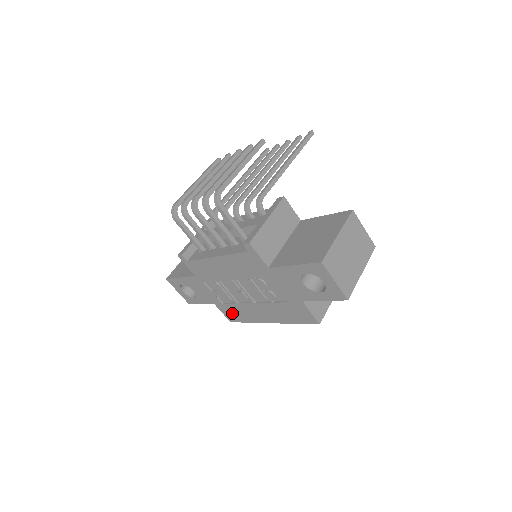
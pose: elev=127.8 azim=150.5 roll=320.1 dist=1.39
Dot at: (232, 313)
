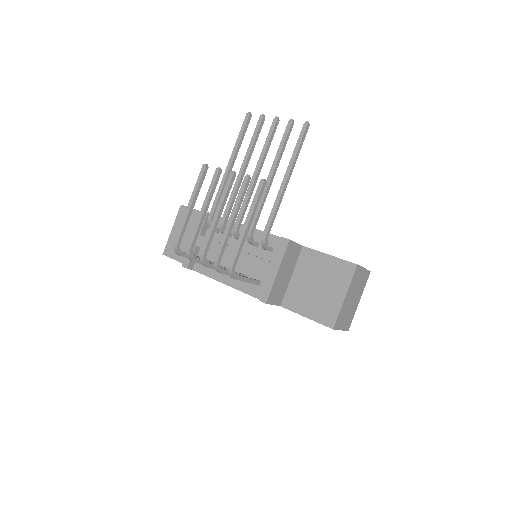
Dot at: occluded
